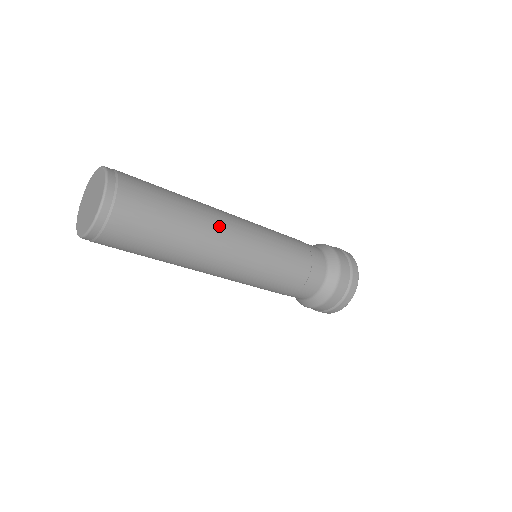
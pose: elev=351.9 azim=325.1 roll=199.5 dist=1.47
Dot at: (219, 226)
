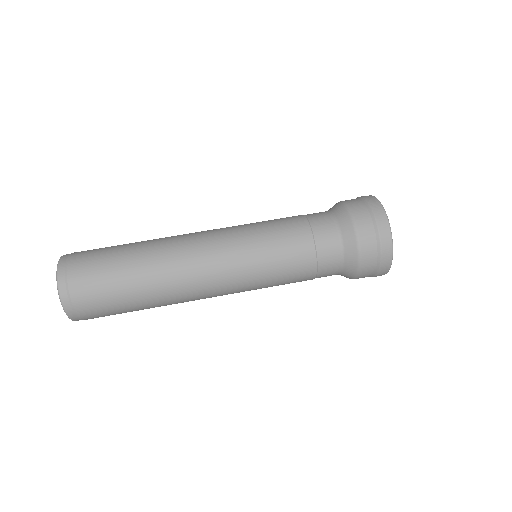
Dot at: (178, 246)
